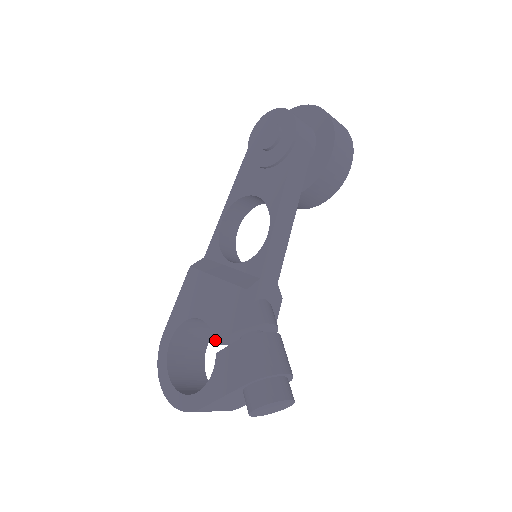
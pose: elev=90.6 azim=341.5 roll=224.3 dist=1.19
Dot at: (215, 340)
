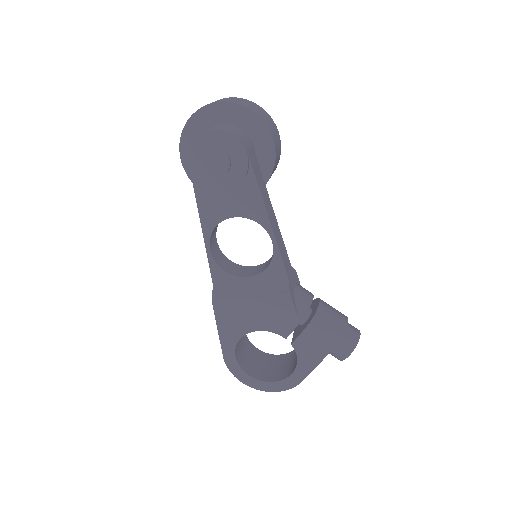
Dot at: (284, 337)
